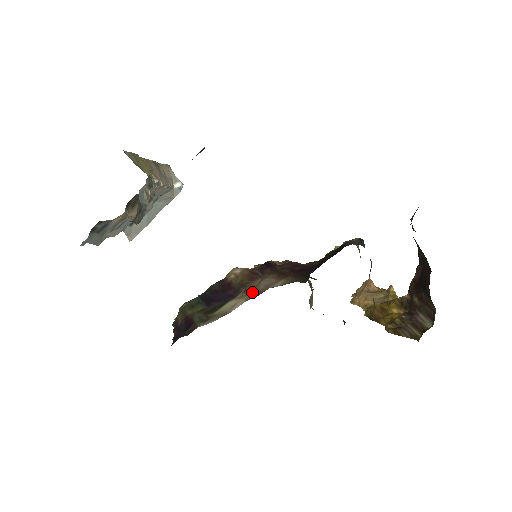
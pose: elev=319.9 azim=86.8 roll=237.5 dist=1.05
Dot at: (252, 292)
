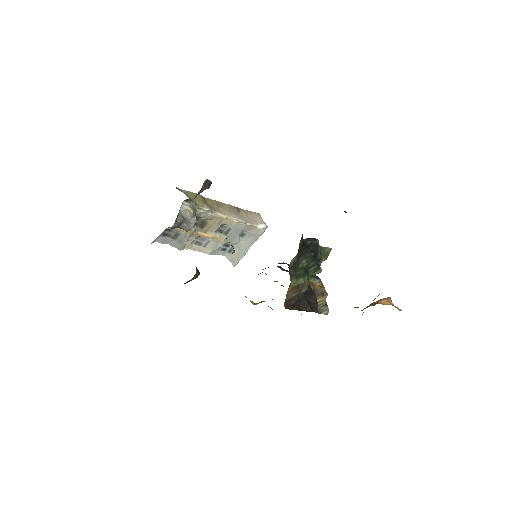
Dot at: occluded
